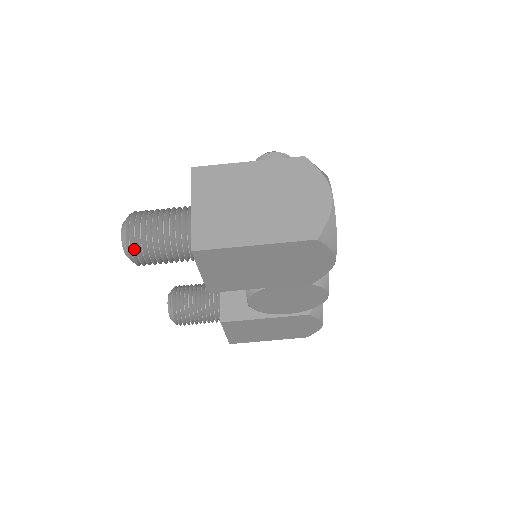
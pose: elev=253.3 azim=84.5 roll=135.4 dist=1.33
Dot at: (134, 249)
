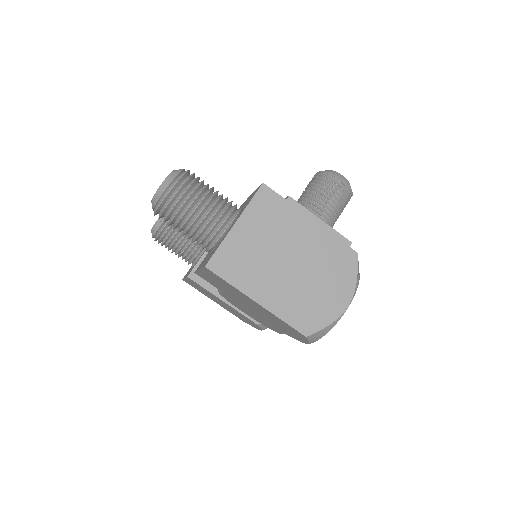
Dot at: (162, 207)
